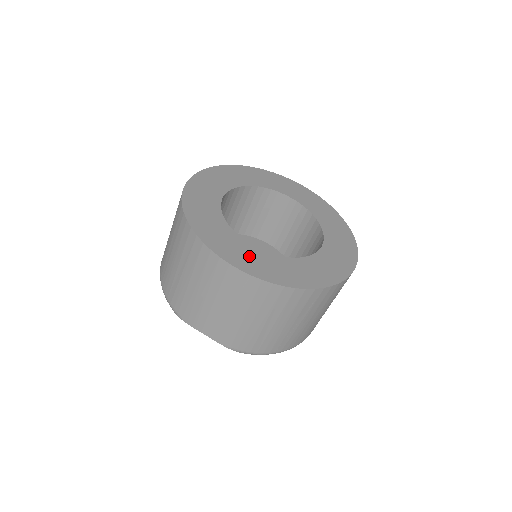
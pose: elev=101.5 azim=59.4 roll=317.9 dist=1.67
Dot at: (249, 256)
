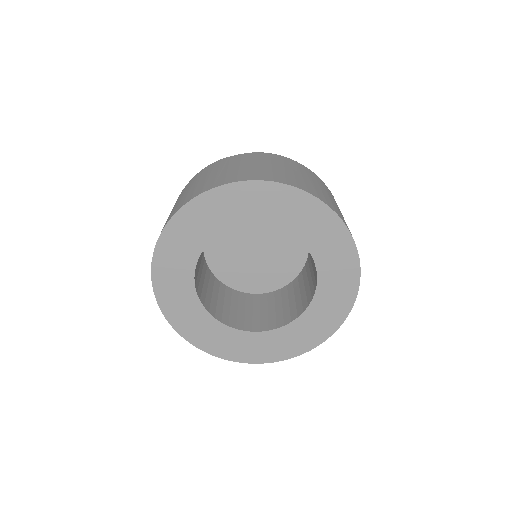
Dot at: (276, 344)
